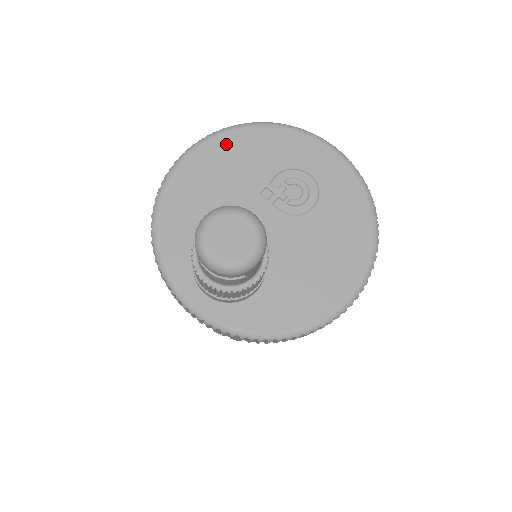
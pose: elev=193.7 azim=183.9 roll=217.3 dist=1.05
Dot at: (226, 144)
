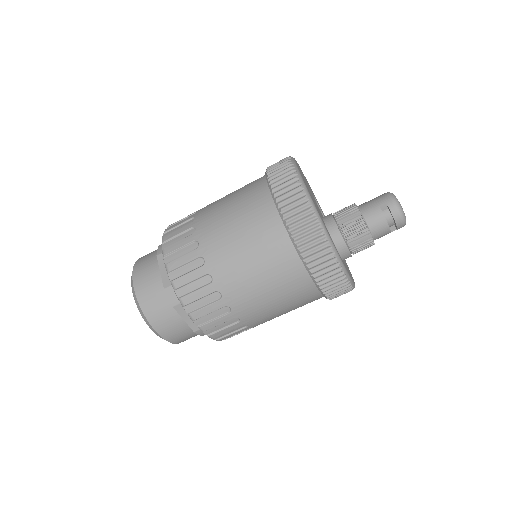
Dot at: occluded
